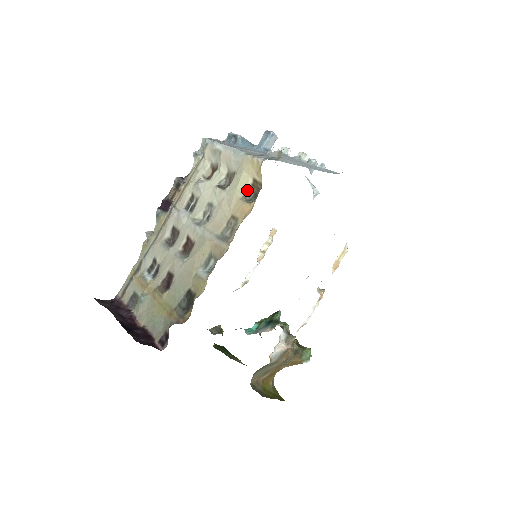
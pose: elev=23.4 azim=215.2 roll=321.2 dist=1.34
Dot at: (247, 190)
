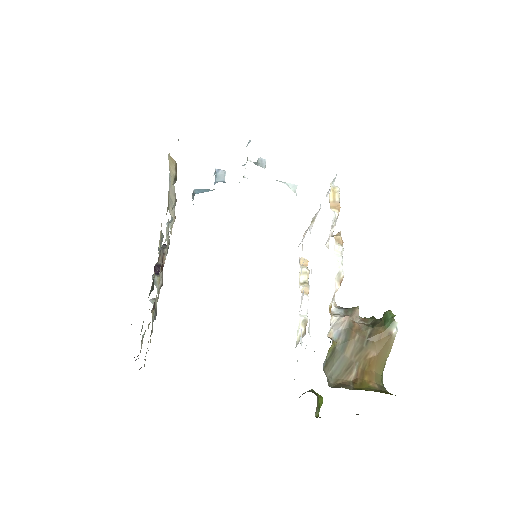
Dot at: (174, 180)
